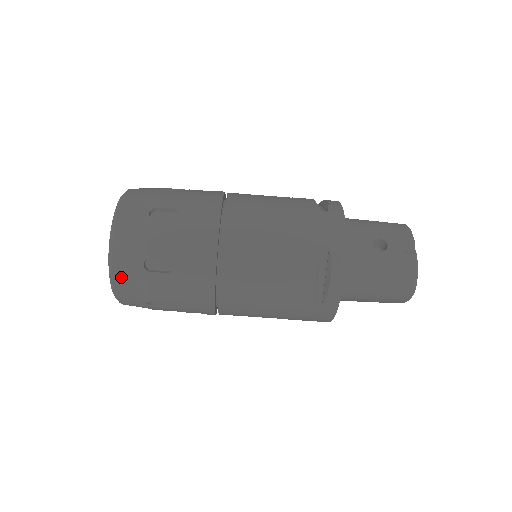
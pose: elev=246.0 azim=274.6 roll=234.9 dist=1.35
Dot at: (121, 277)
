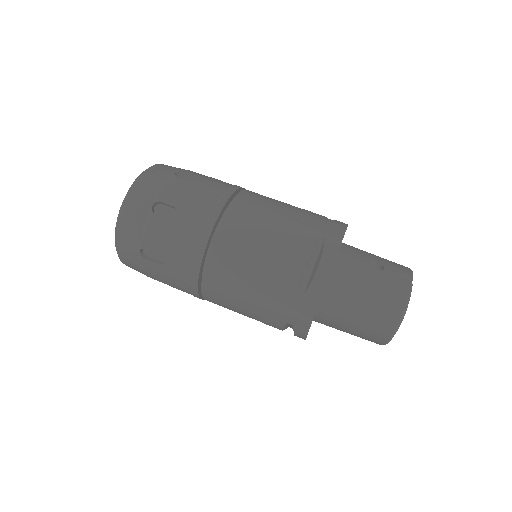
Dot at: (128, 213)
